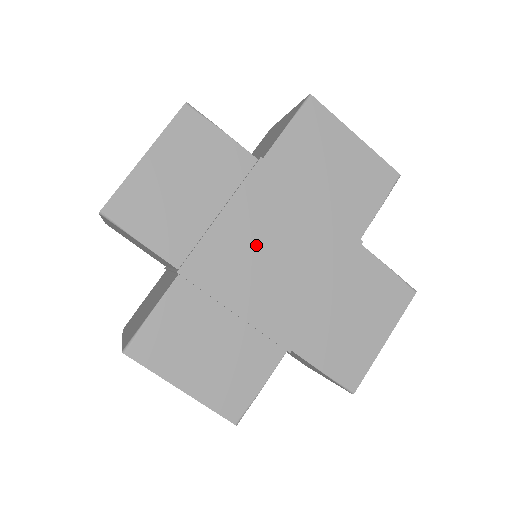
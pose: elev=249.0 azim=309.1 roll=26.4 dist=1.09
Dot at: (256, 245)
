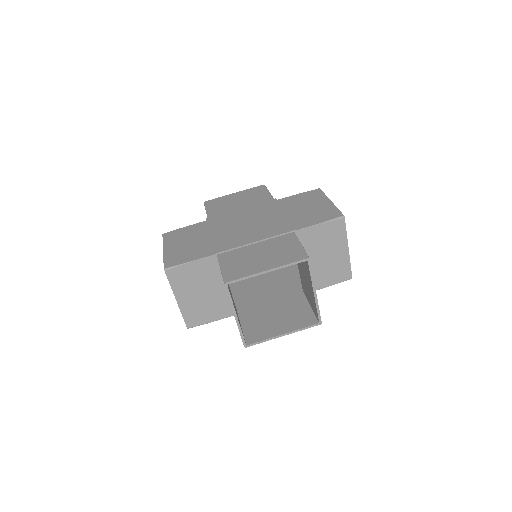
Dot at: (236, 228)
